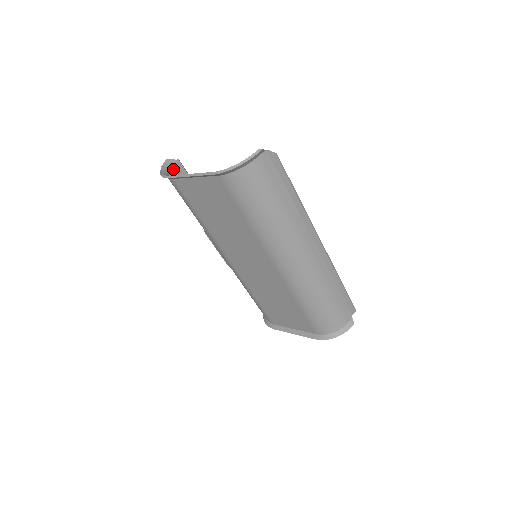
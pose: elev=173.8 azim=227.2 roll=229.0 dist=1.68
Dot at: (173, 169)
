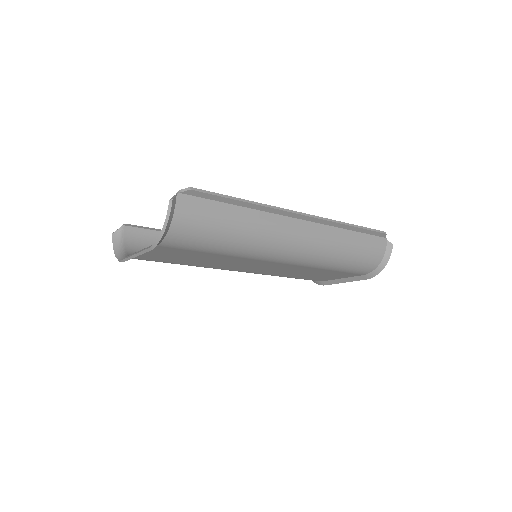
Dot at: (125, 239)
